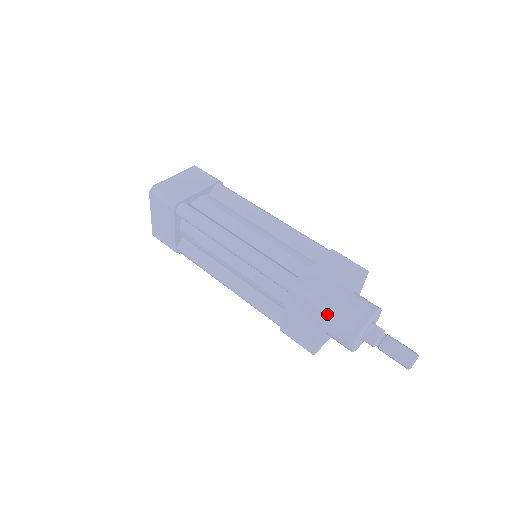
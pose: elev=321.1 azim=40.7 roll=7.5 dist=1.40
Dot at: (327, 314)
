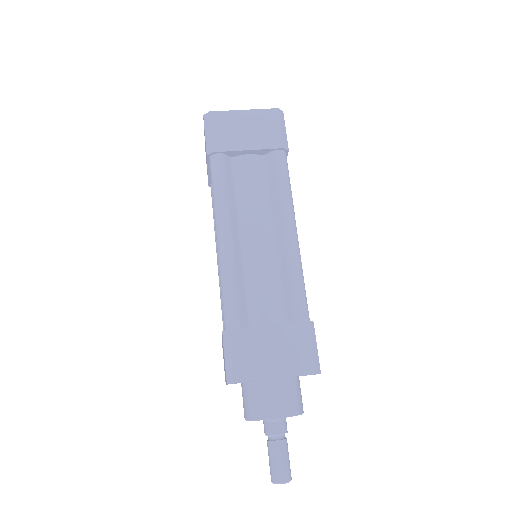
Dot at: occluded
